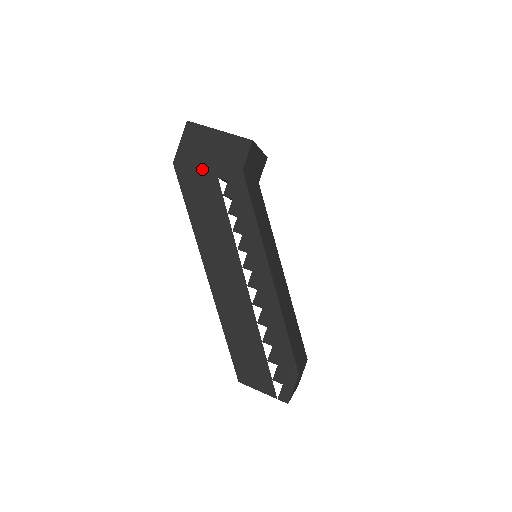
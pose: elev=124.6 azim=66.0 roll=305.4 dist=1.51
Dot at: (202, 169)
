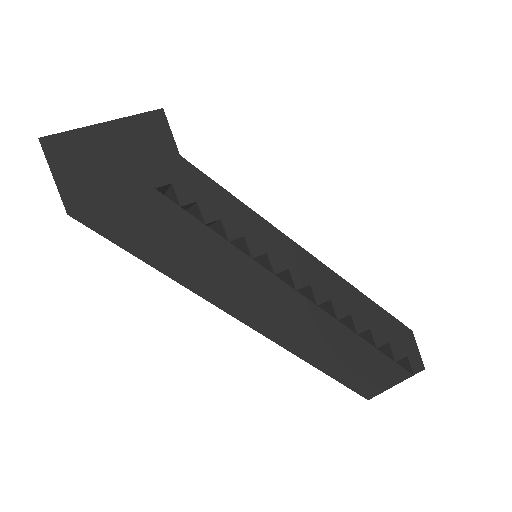
Dot at: (122, 192)
